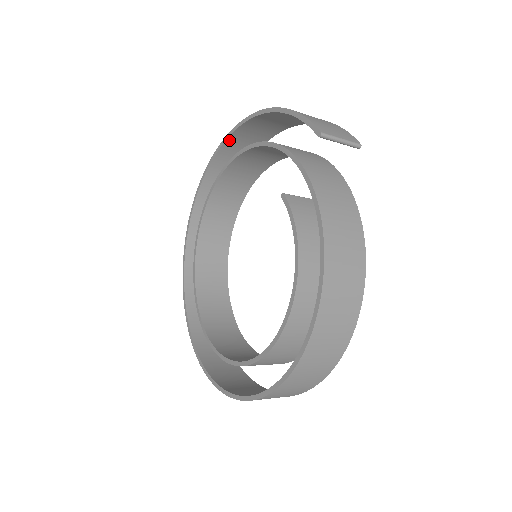
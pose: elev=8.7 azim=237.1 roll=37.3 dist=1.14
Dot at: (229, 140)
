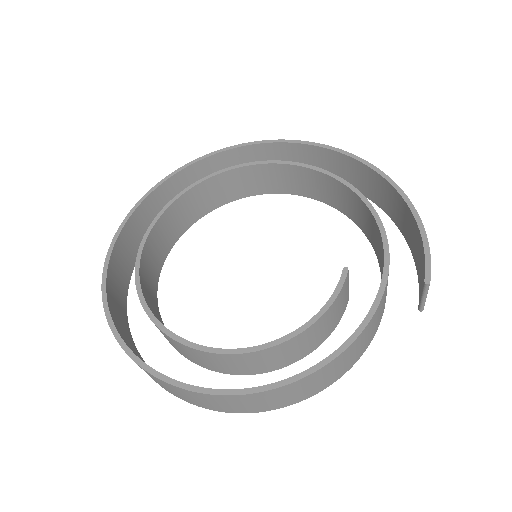
Dot at: (344, 156)
